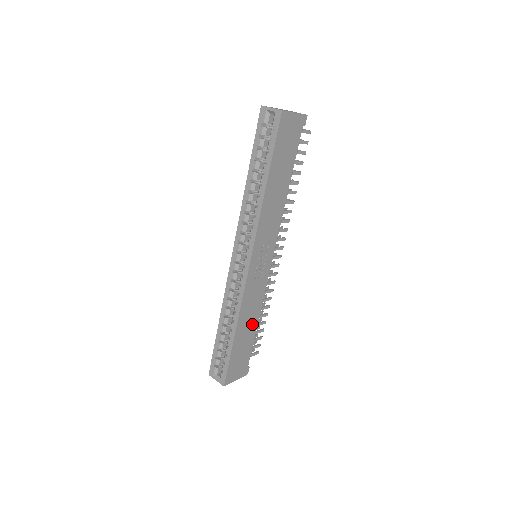
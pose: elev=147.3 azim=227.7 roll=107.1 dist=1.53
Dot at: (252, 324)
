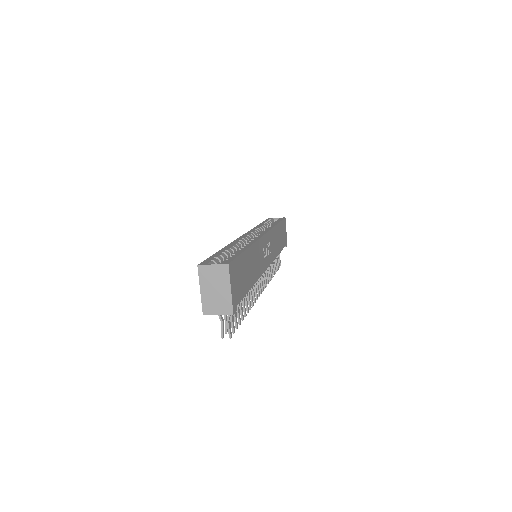
Dot at: (251, 276)
